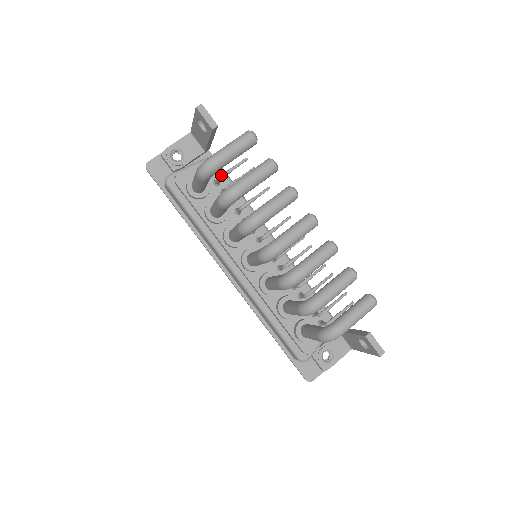
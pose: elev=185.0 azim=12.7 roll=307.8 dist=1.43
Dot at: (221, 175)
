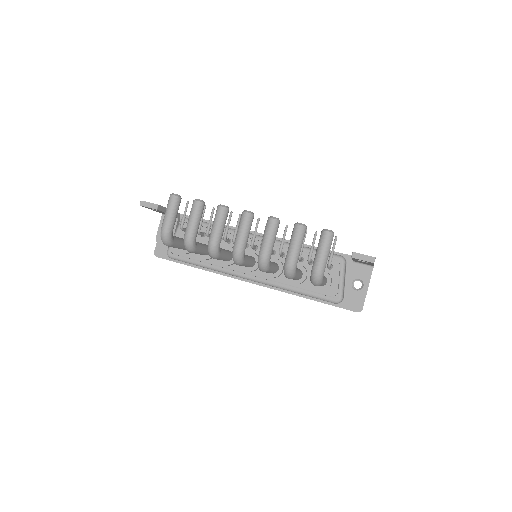
Dot at: occluded
